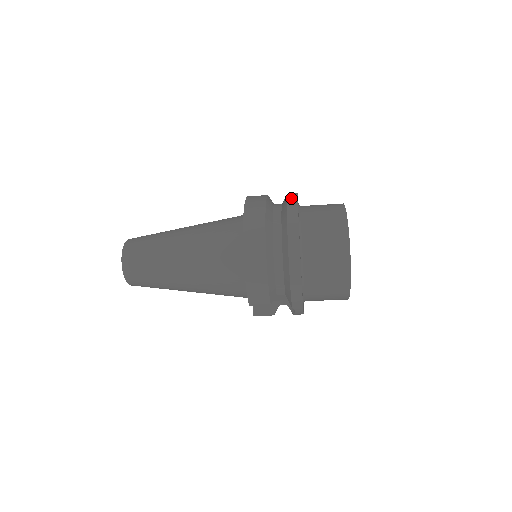
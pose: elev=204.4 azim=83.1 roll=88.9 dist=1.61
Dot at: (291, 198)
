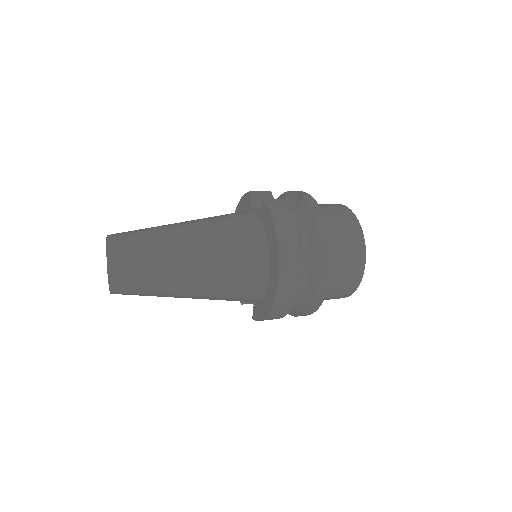
Dot at: (324, 237)
